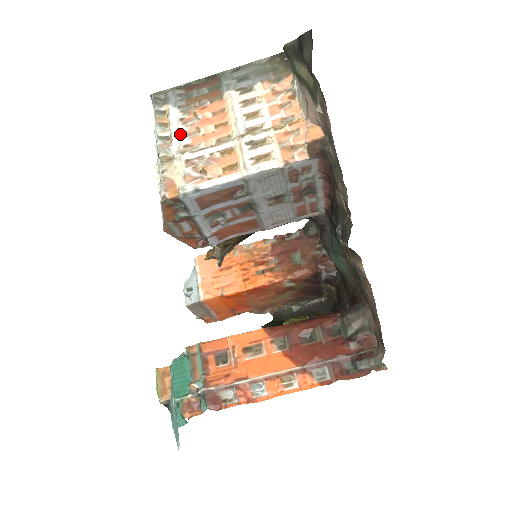
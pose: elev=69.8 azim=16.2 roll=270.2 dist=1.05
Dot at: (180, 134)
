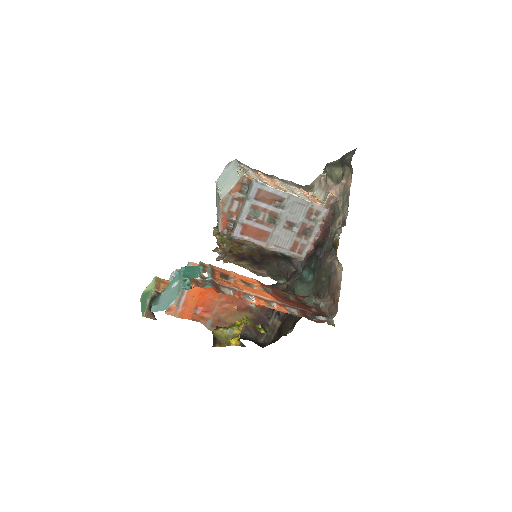
Dot at: (252, 172)
